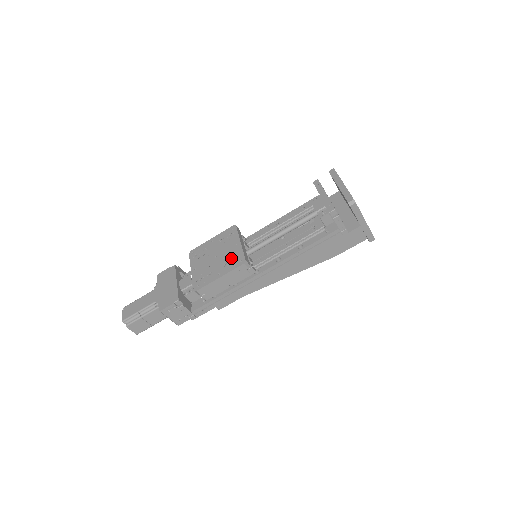
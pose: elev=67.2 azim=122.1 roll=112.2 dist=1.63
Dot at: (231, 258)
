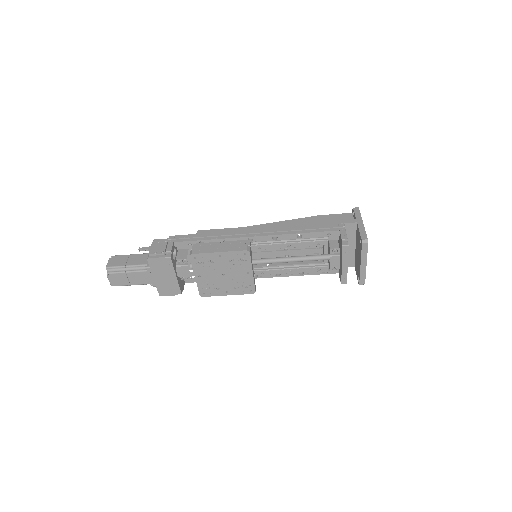
Dot at: (241, 284)
